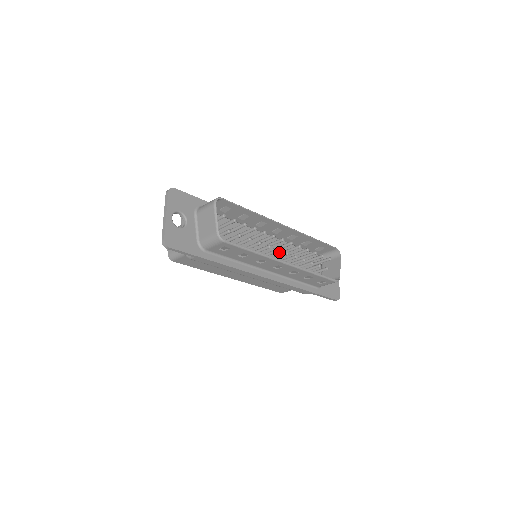
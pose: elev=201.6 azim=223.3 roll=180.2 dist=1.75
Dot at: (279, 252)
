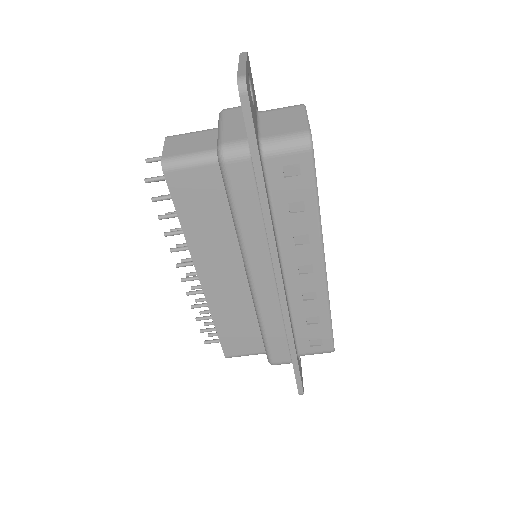
Dot at: occluded
